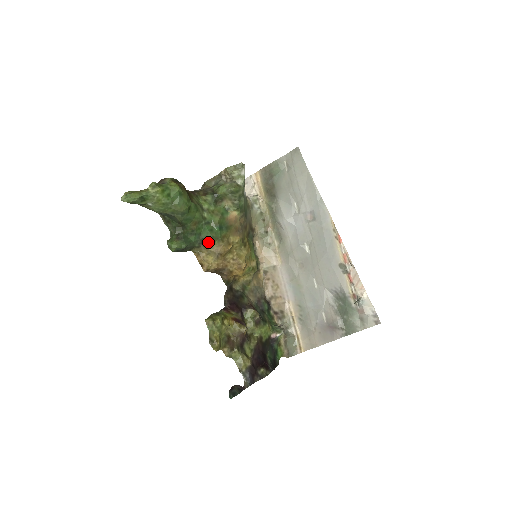
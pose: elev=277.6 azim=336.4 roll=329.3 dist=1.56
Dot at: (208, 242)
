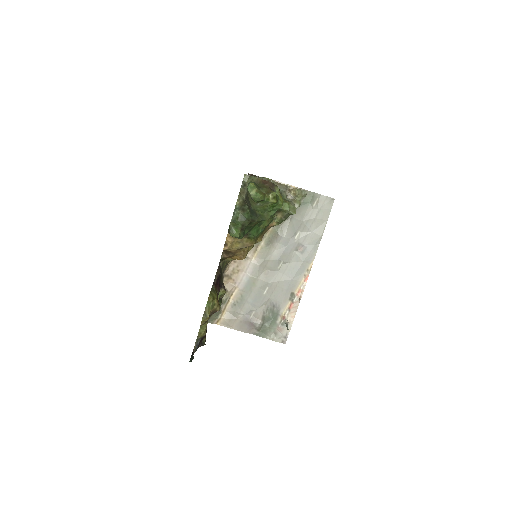
Dot at: (249, 237)
